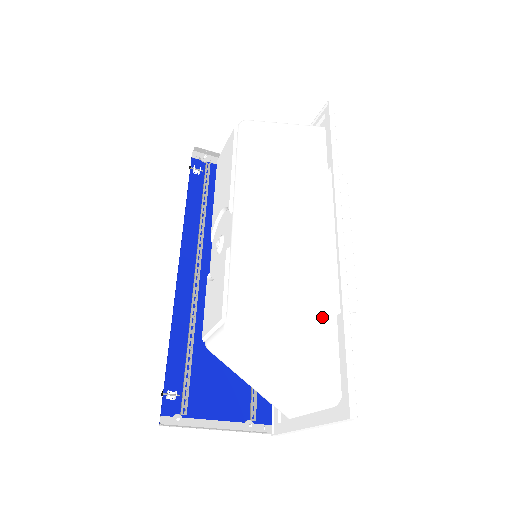
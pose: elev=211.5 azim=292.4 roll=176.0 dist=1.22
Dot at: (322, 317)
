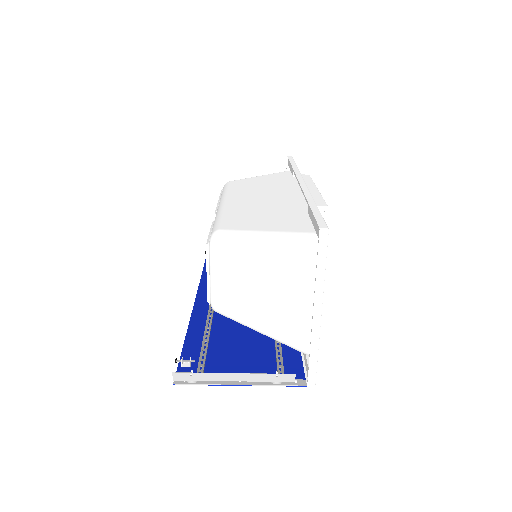
Dot at: (295, 217)
